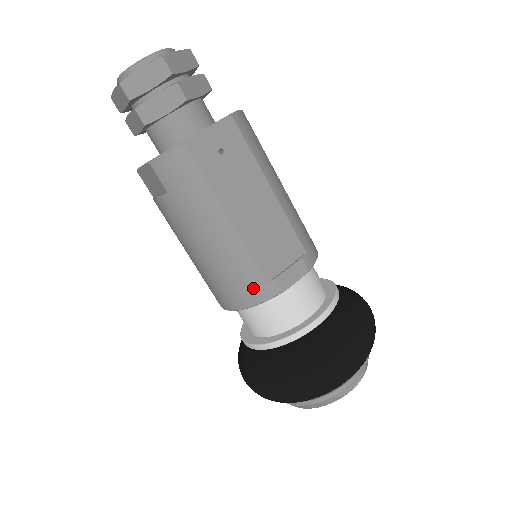
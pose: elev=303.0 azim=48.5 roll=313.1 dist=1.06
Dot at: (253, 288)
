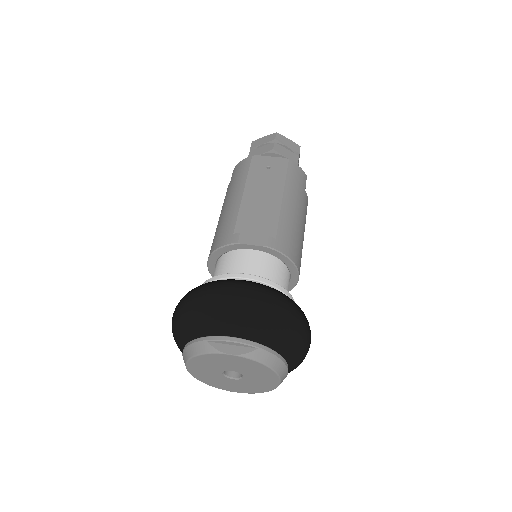
Dot at: (224, 236)
